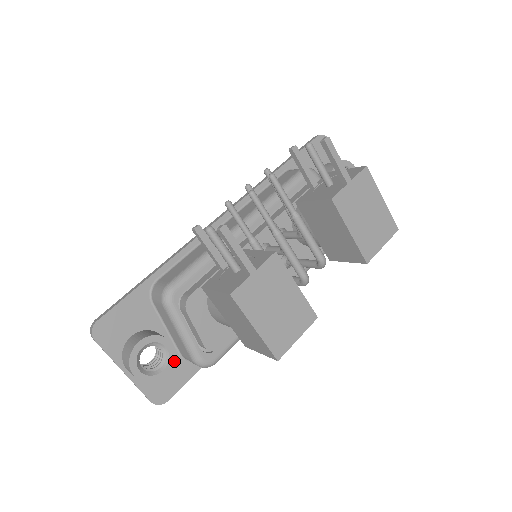
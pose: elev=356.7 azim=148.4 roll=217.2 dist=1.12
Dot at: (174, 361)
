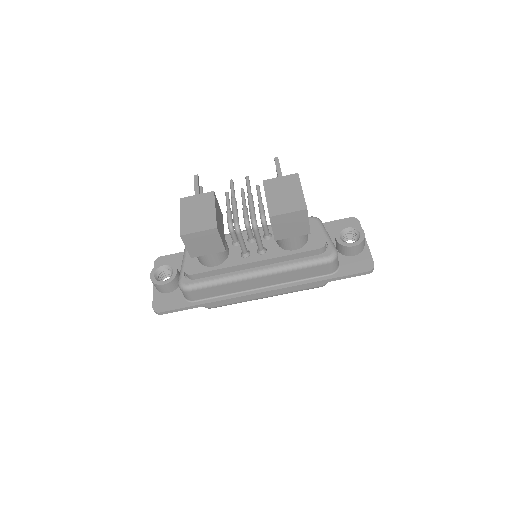
Dot at: (172, 280)
